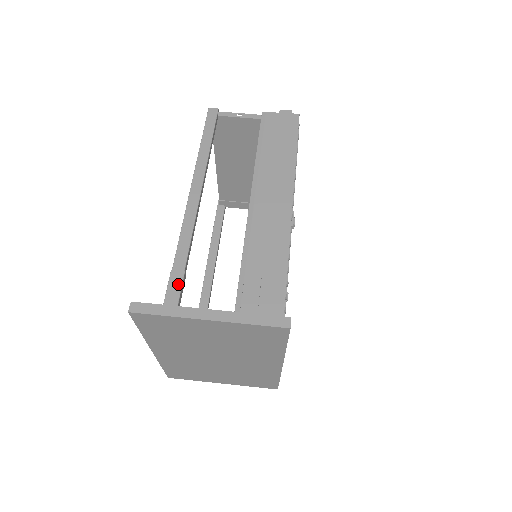
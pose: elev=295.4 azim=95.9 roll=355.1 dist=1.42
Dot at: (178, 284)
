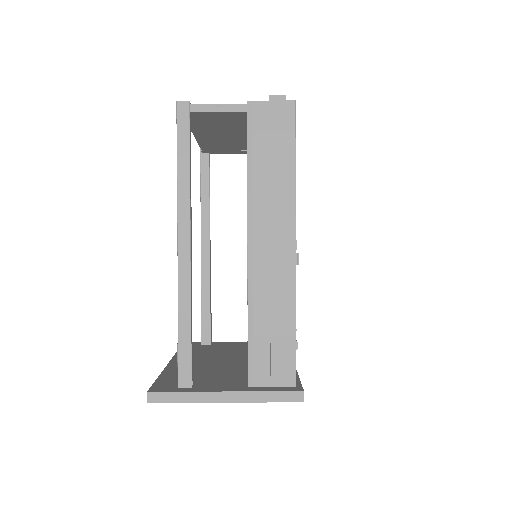
Dot at: (188, 359)
